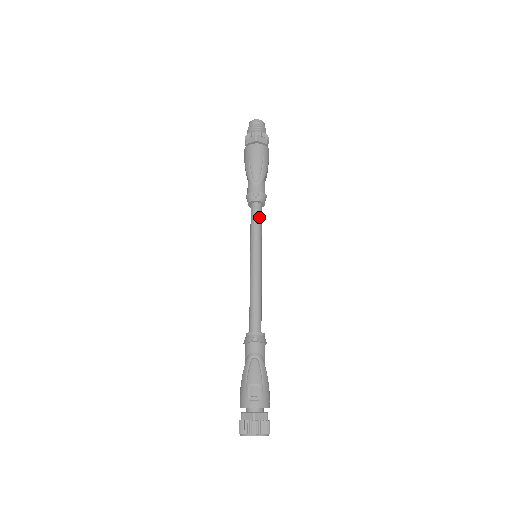
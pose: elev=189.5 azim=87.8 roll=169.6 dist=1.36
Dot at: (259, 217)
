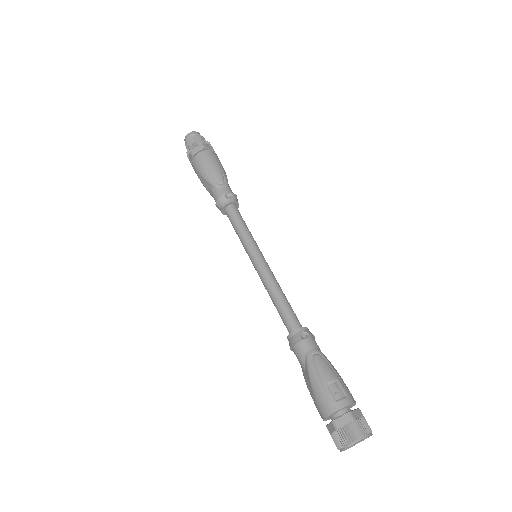
Dot at: (241, 217)
